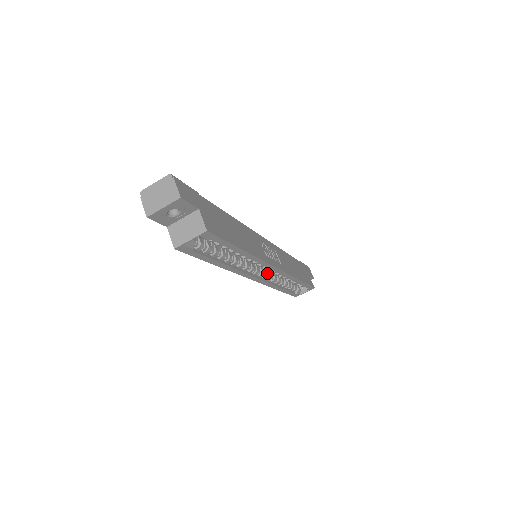
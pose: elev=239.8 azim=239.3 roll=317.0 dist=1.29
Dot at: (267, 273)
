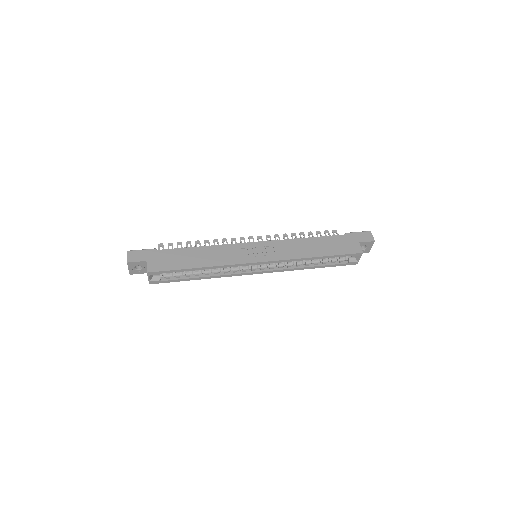
Dot at: (272, 264)
